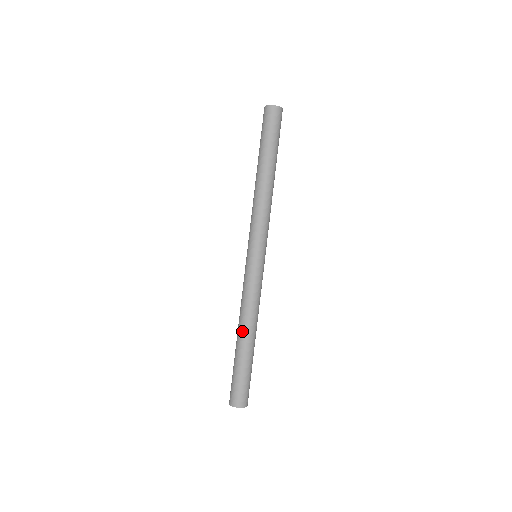
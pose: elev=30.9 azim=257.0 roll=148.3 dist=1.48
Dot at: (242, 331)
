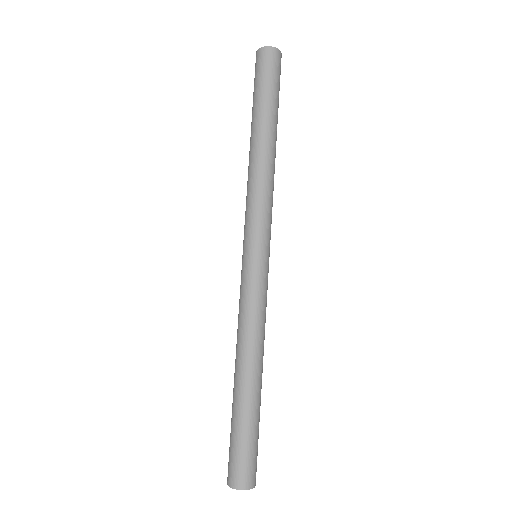
Dot at: (236, 367)
